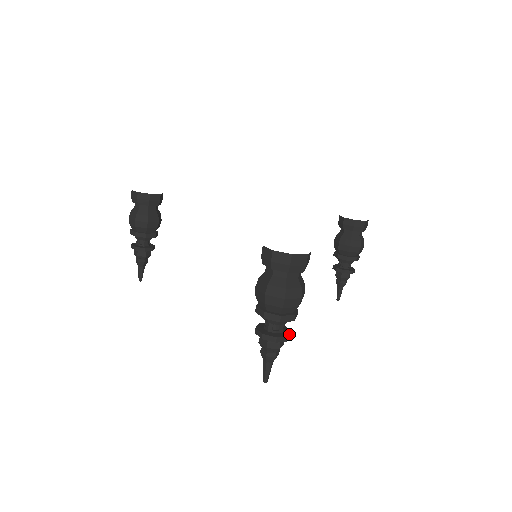
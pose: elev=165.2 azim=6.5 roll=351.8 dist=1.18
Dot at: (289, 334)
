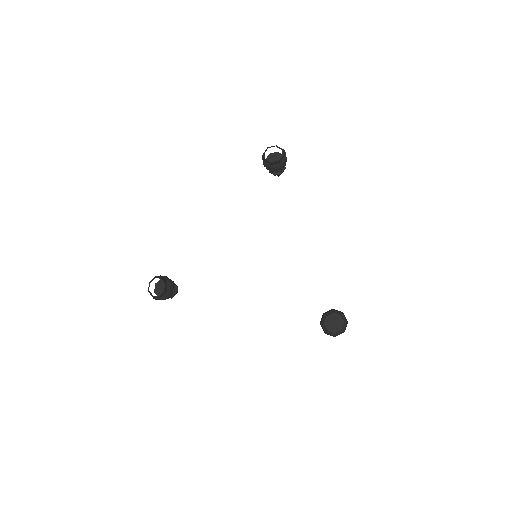
Dot at: occluded
